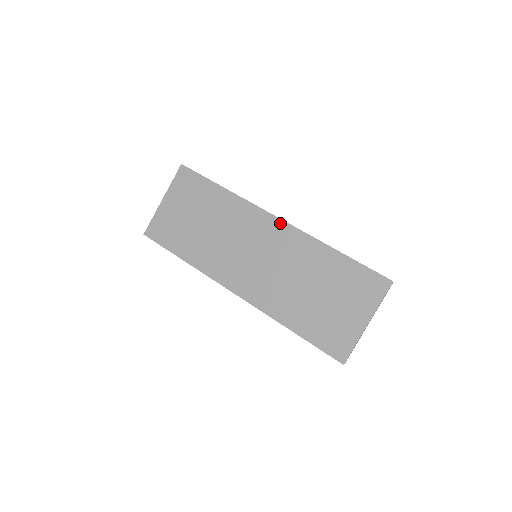
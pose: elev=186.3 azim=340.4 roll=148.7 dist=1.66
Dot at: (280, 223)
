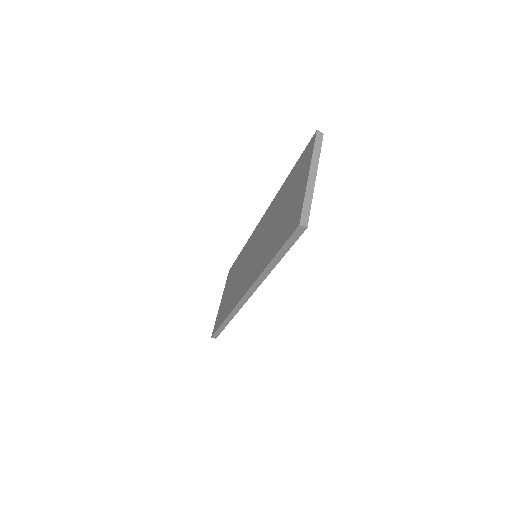
Dot at: (263, 217)
